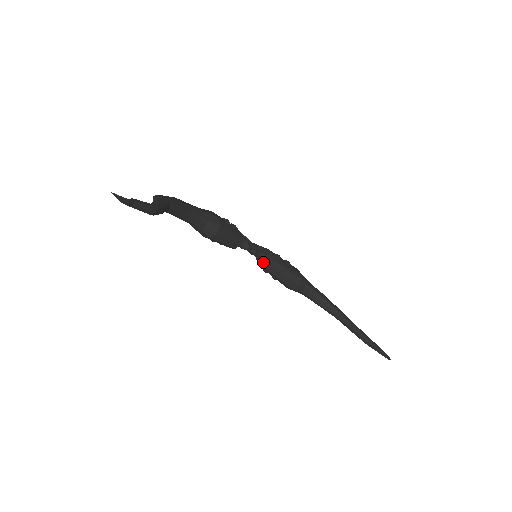
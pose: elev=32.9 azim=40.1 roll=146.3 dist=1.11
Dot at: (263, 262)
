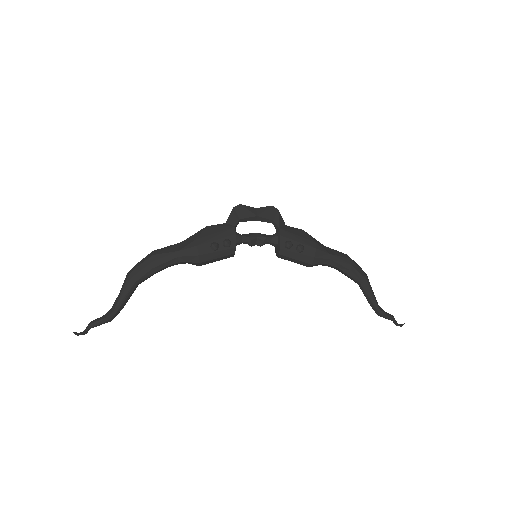
Dot at: (275, 246)
